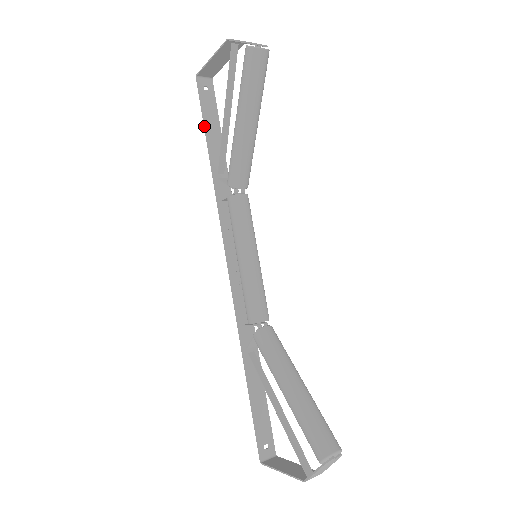
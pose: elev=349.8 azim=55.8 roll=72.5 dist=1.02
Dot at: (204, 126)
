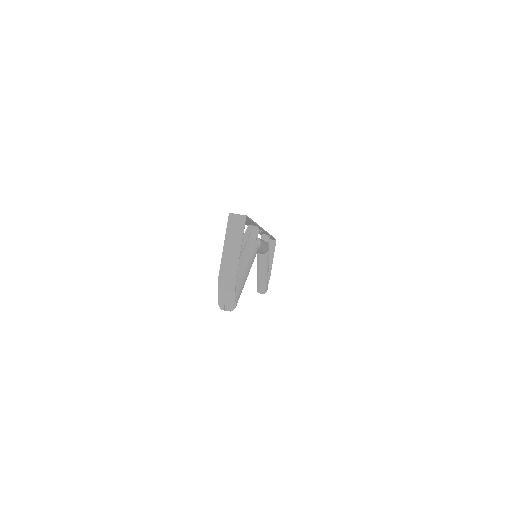
Dot at: occluded
